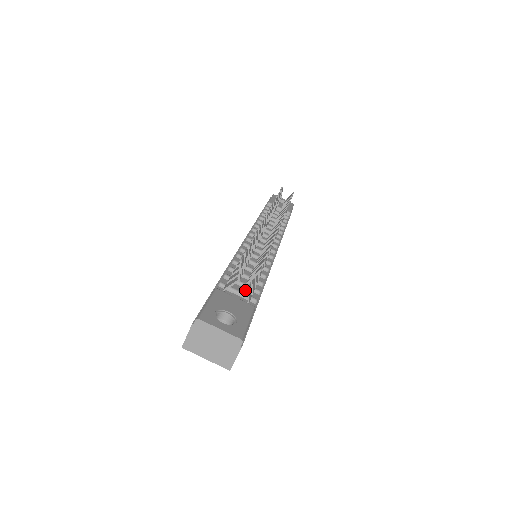
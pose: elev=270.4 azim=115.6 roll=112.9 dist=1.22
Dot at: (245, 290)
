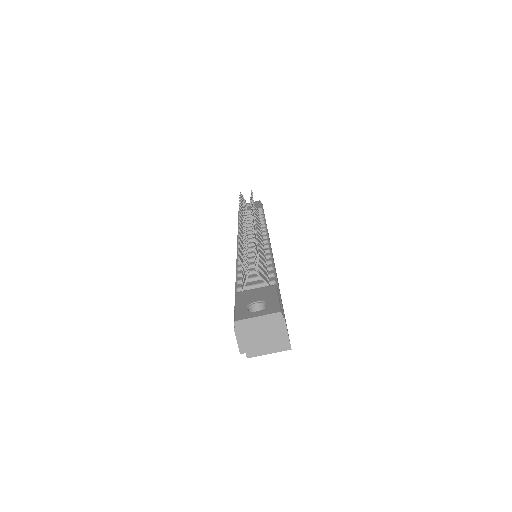
Dot at: (261, 281)
